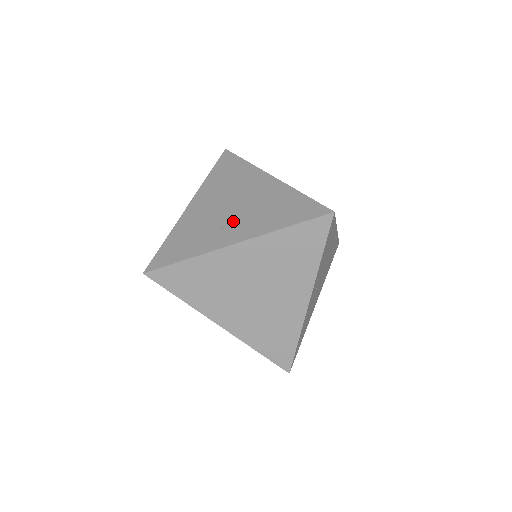
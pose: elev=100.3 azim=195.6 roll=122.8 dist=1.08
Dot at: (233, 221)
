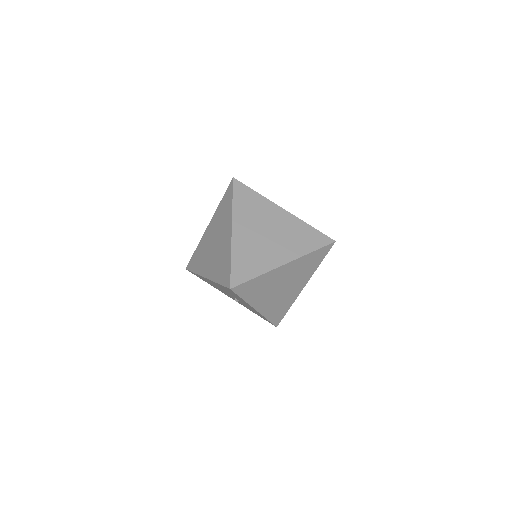
Dot at: (276, 246)
